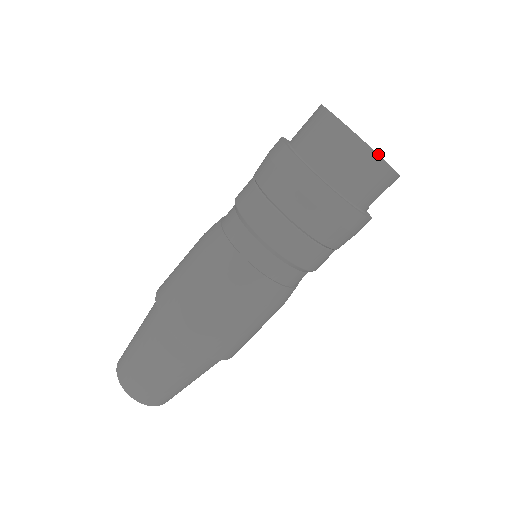
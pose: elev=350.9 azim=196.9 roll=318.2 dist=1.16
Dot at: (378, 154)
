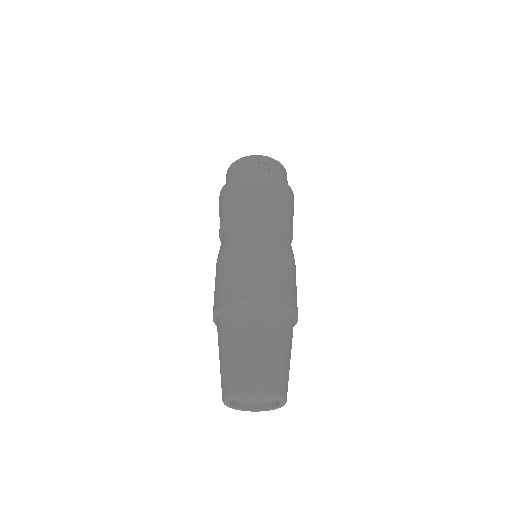
Dot at: (233, 163)
